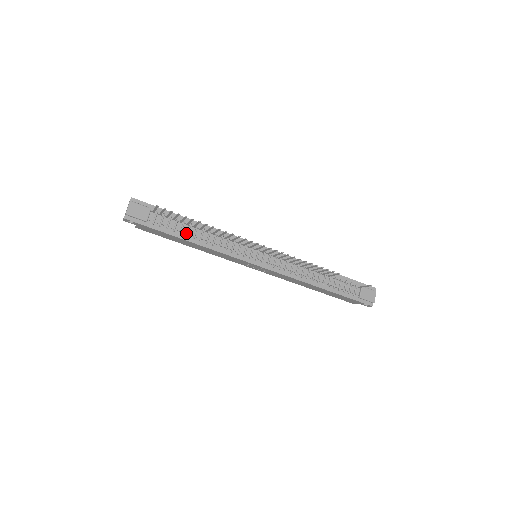
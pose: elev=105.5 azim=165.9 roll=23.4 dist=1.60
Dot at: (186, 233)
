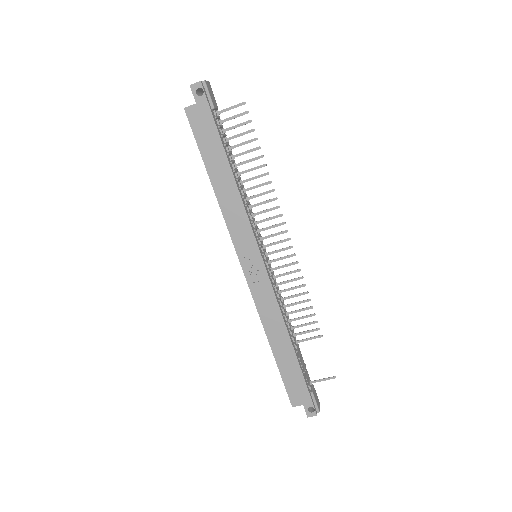
Dot at: occluded
